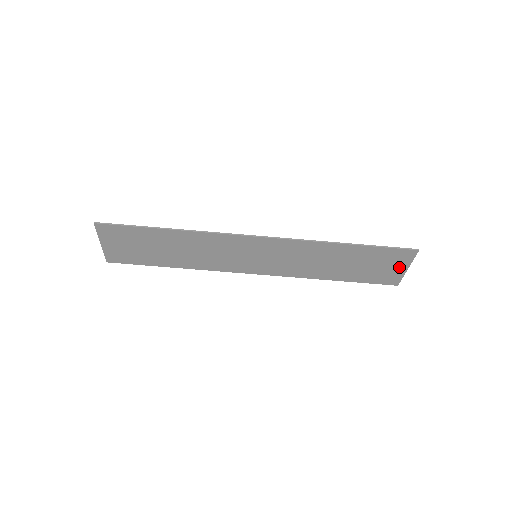
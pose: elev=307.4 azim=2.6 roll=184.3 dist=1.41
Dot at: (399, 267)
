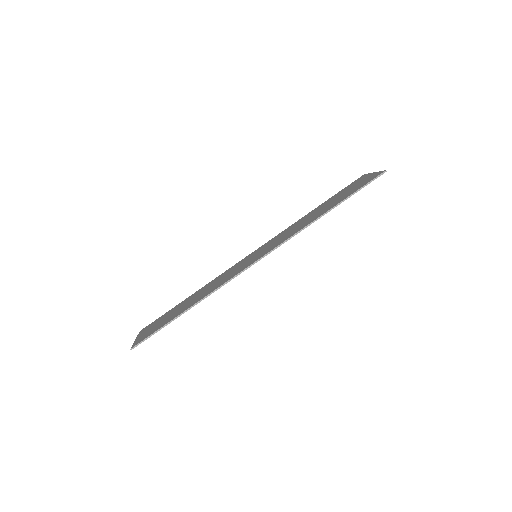
Dot at: occluded
